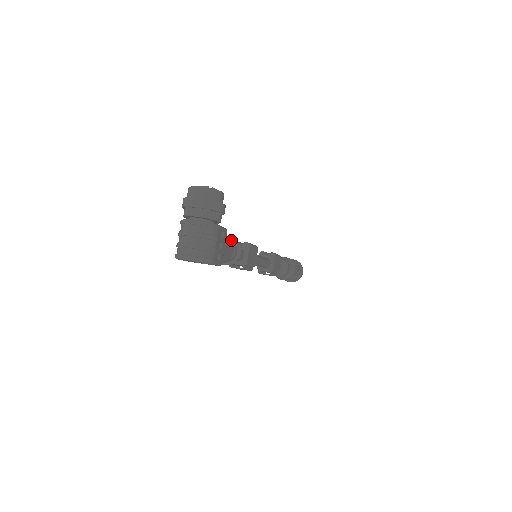
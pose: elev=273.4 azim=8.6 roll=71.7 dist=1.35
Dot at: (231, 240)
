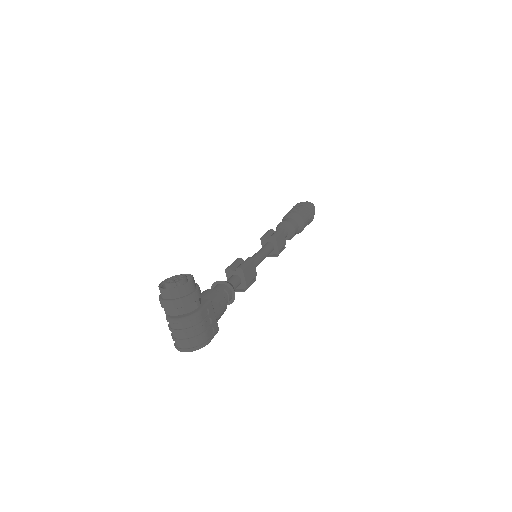
Dot at: (220, 294)
